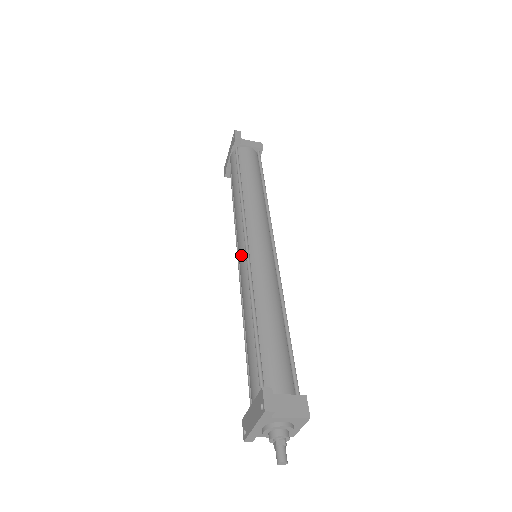
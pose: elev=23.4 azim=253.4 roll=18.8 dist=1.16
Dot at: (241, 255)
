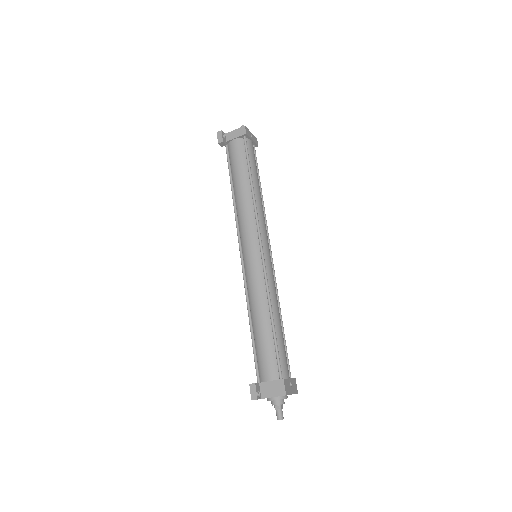
Dot at: occluded
